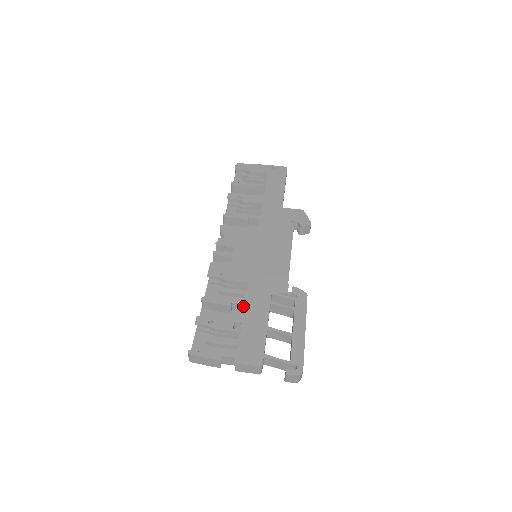
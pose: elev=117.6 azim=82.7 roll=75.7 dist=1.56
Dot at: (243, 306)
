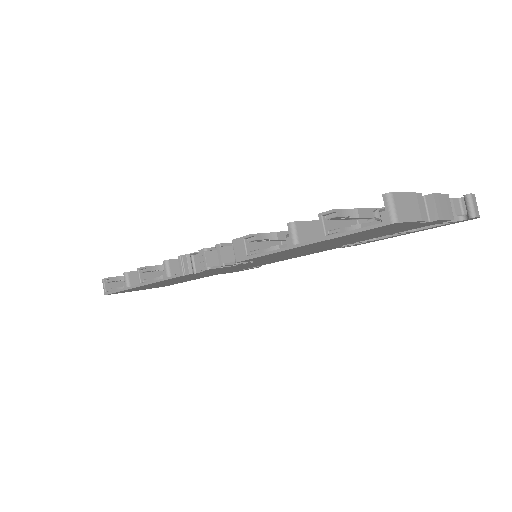
Dot at: occluded
